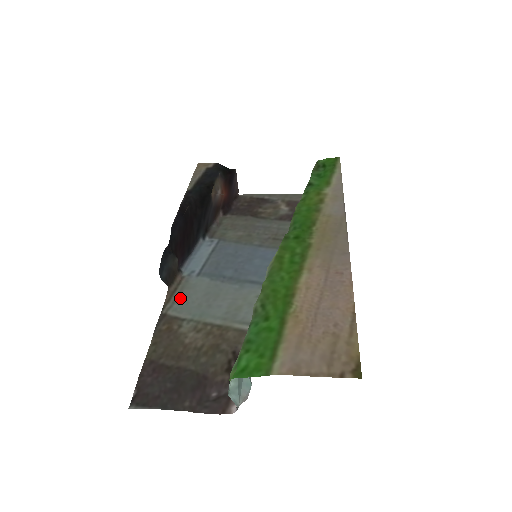
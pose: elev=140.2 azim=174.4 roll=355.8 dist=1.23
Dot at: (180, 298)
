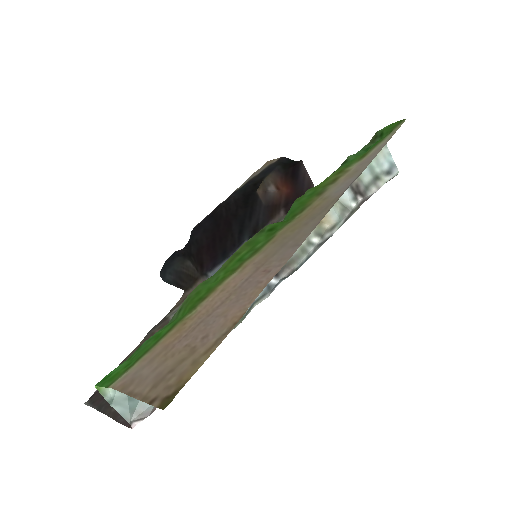
Dot at: occluded
